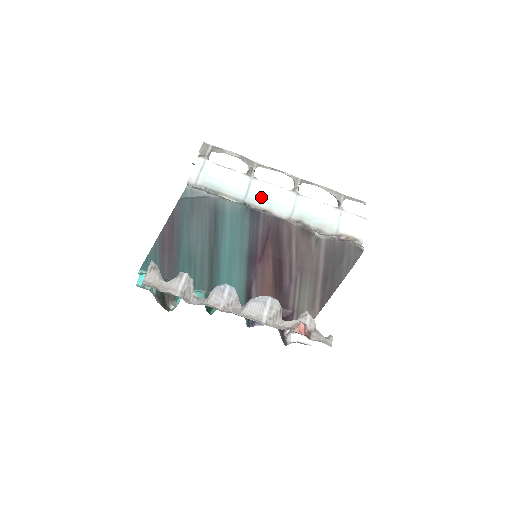
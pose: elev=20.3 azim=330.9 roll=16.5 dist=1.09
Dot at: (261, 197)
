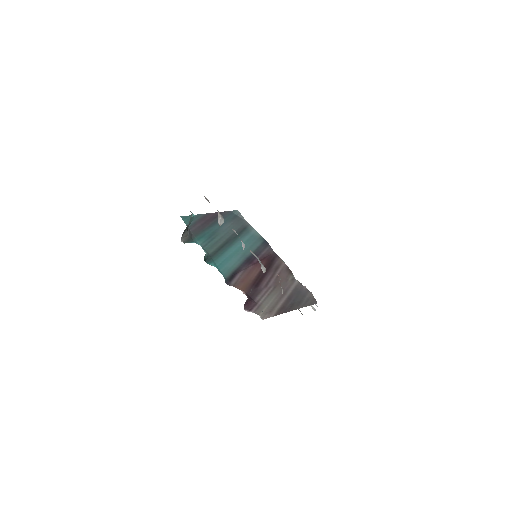
Dot at: occluded
